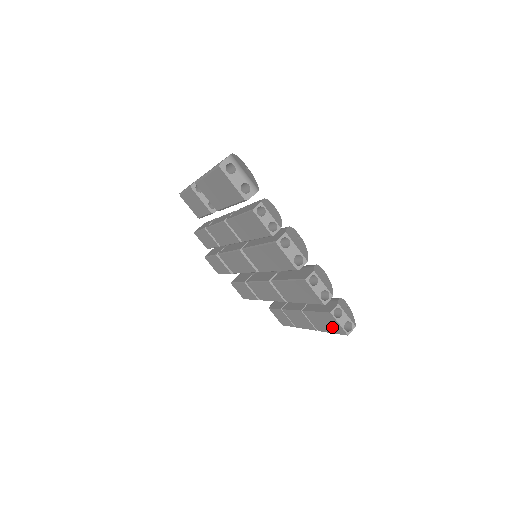
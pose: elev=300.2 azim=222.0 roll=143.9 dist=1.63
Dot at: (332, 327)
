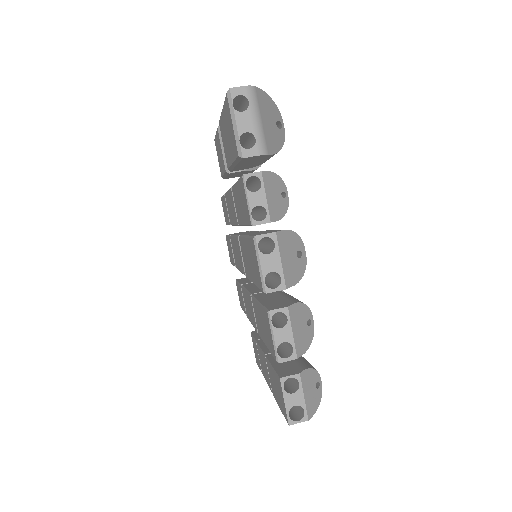
Dot at: (280, 400)
